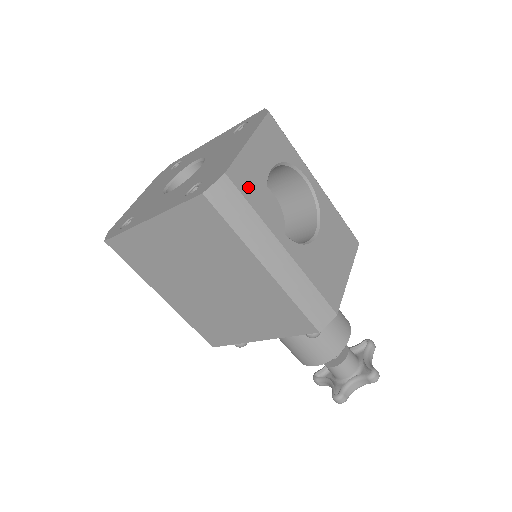
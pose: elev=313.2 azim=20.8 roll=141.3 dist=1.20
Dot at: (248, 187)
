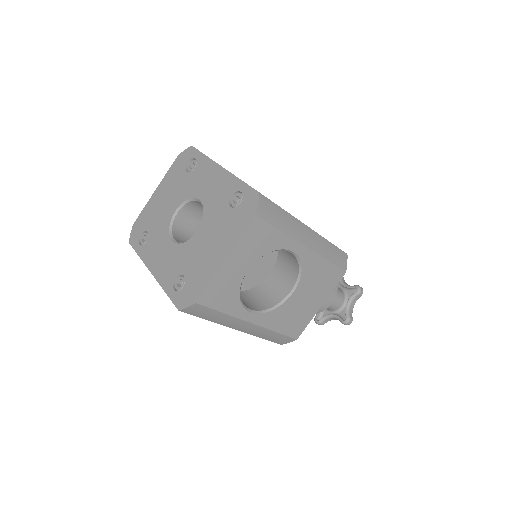
Dot at: (219, 299)
